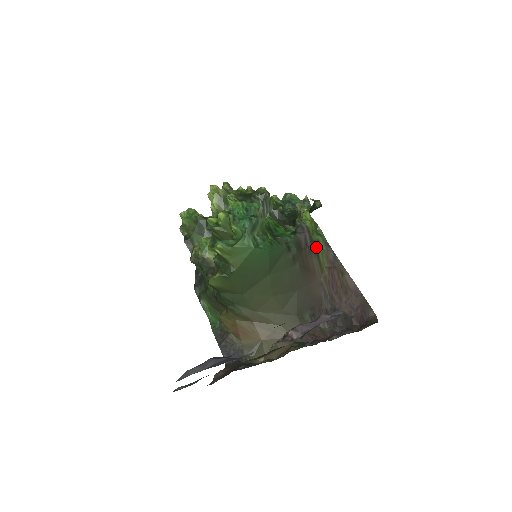
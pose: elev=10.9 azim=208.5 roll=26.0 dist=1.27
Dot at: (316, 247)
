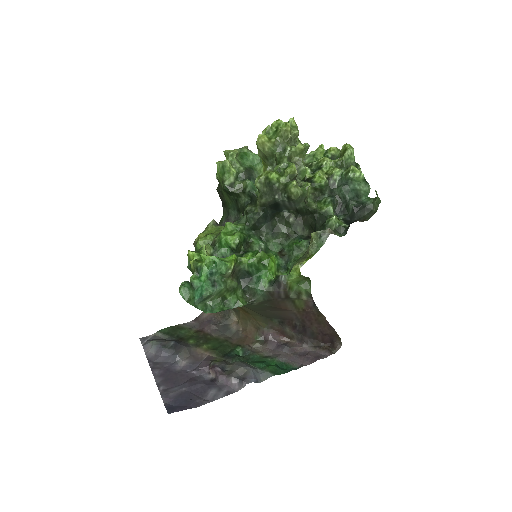
Dot at: (292, 298)
